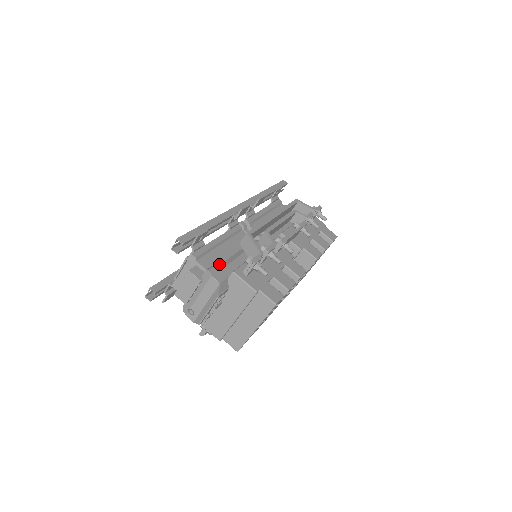
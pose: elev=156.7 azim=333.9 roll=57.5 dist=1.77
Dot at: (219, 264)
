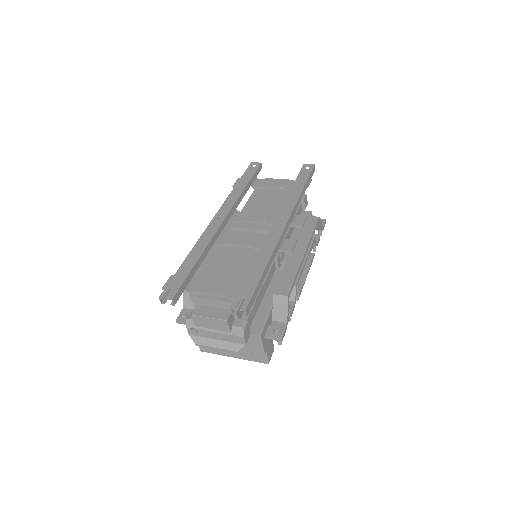
Dot at: occluded
